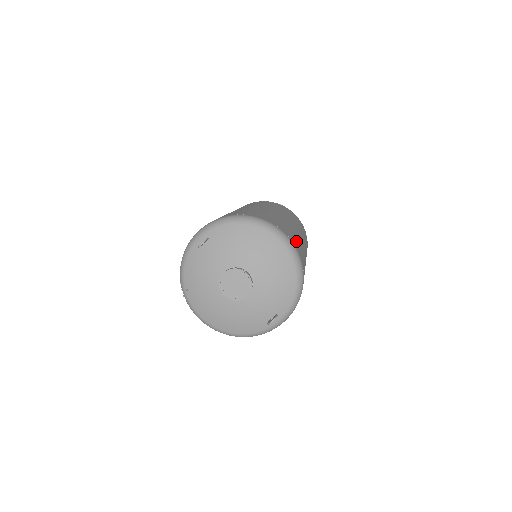
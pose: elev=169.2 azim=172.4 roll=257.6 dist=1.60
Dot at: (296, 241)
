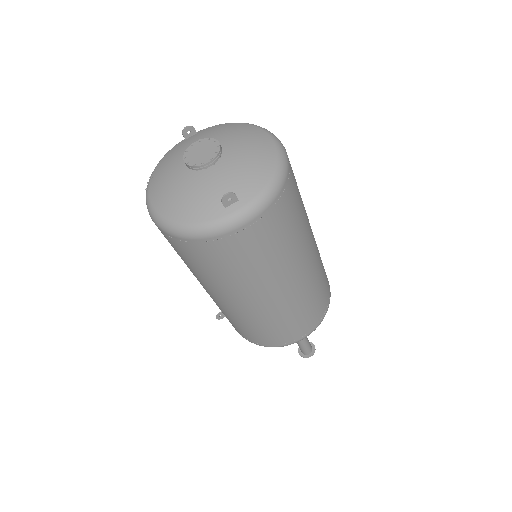
Dot at: occluded
